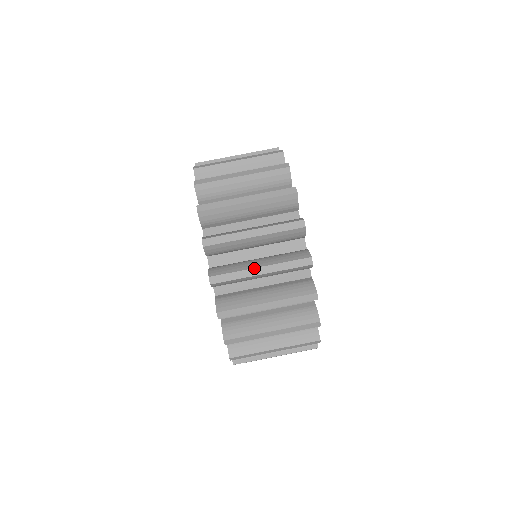
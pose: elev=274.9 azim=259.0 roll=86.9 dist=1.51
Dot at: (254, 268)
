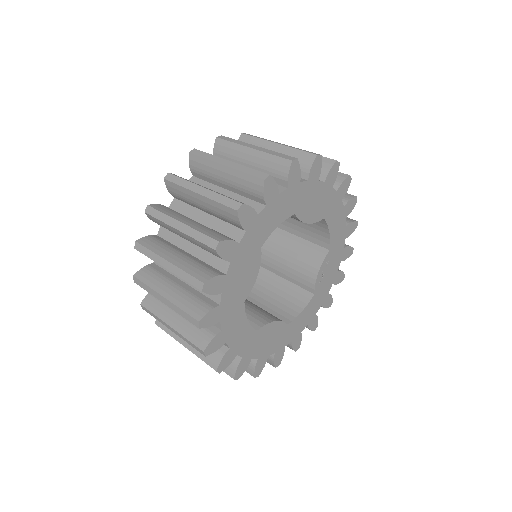
Dot at: (277, 142)
